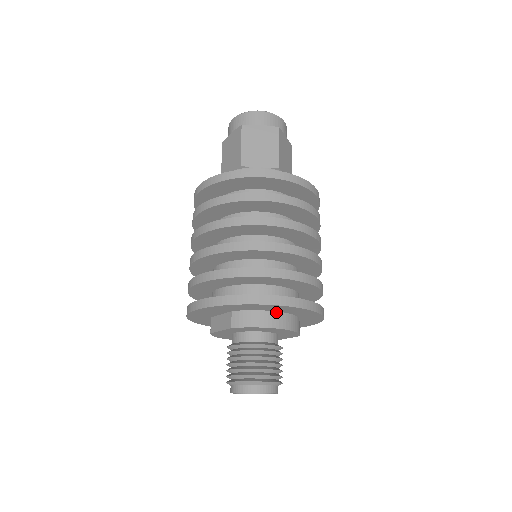
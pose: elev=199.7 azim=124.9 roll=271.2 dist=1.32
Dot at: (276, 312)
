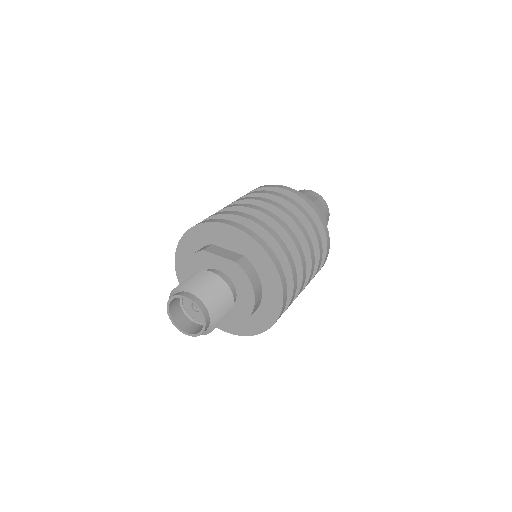
Dot at: (262, 290)
